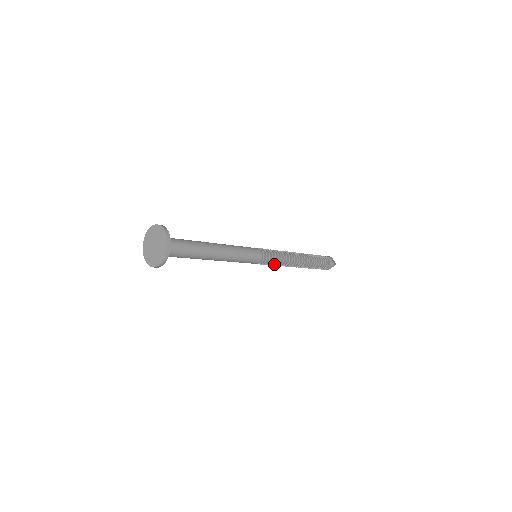
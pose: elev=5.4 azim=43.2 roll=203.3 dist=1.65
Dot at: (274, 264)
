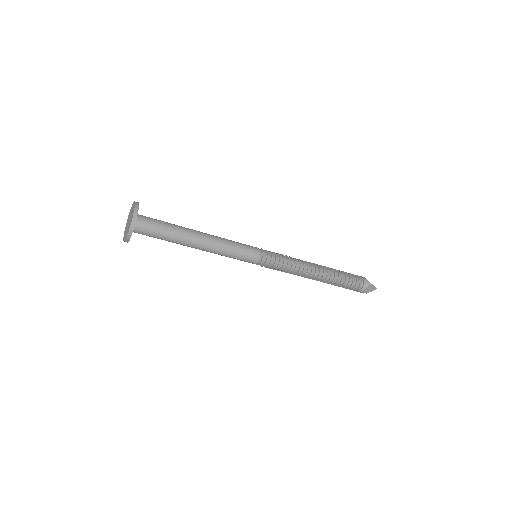
Dot at: (282, 266)
